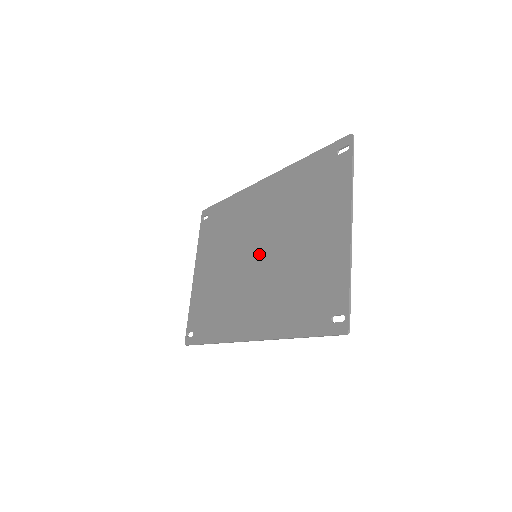
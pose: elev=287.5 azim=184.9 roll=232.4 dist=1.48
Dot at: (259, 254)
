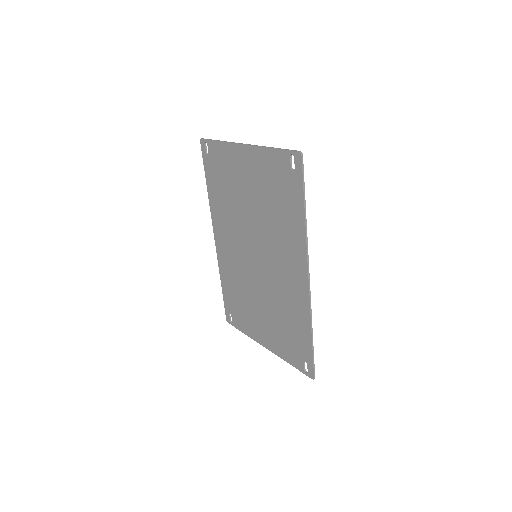
Dot at: (254, 251)
